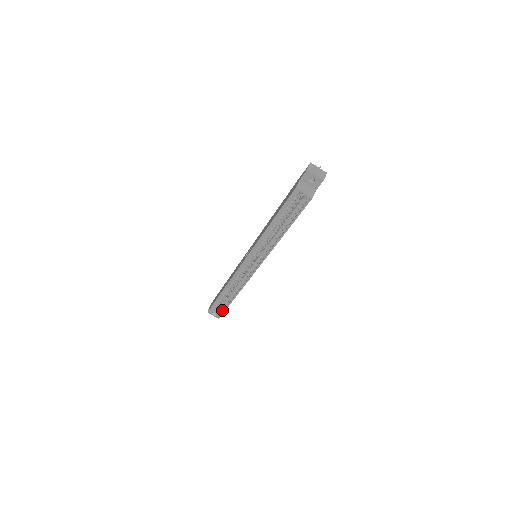
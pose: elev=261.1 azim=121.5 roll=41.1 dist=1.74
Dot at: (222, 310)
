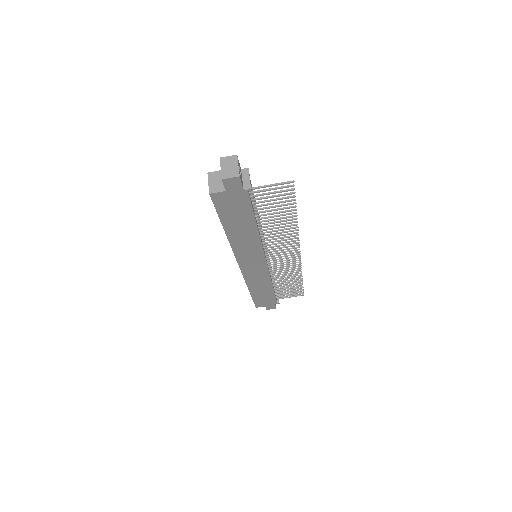
Dot at: occluded
